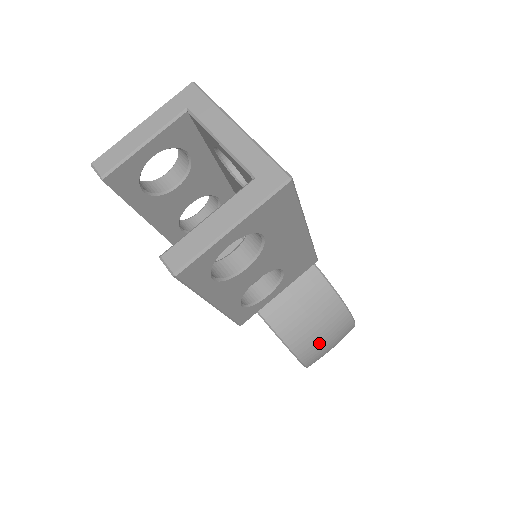
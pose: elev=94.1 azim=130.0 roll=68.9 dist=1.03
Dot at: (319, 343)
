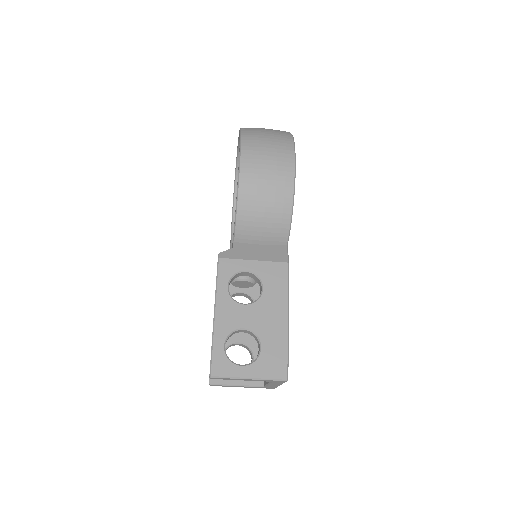
Dot at: occluded
